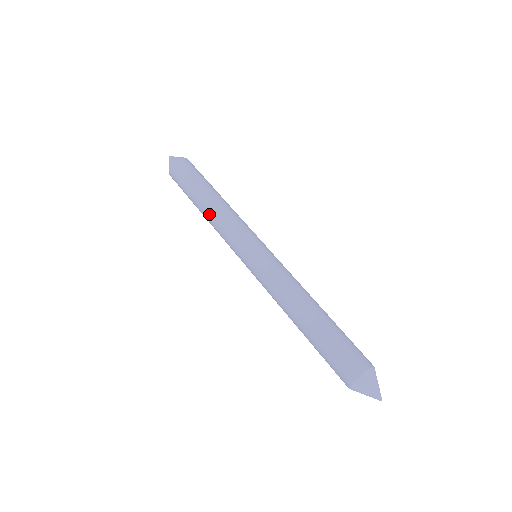
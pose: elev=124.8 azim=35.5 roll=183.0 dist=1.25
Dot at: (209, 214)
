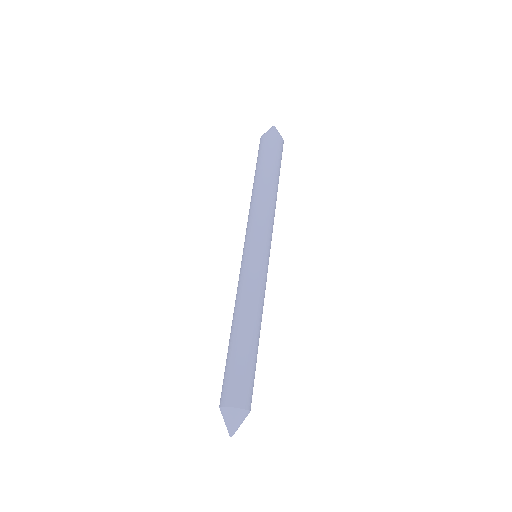
Dot at: (251, 198)
